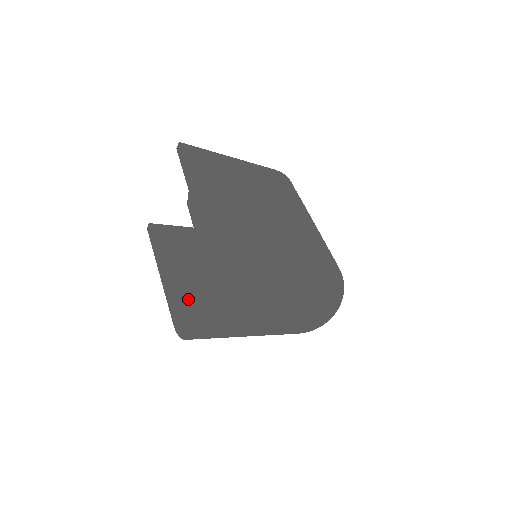
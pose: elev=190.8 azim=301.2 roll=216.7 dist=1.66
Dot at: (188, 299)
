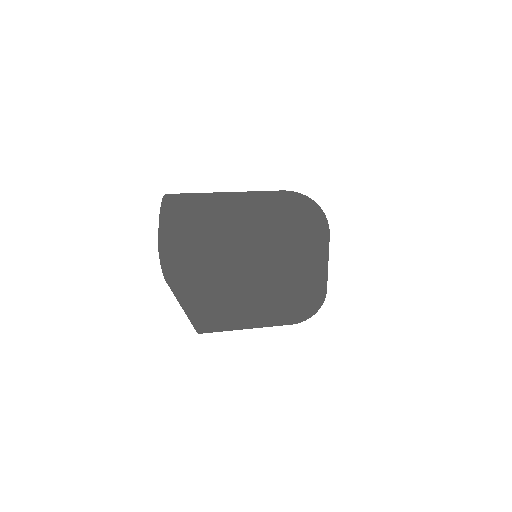
Dot at: occluded
